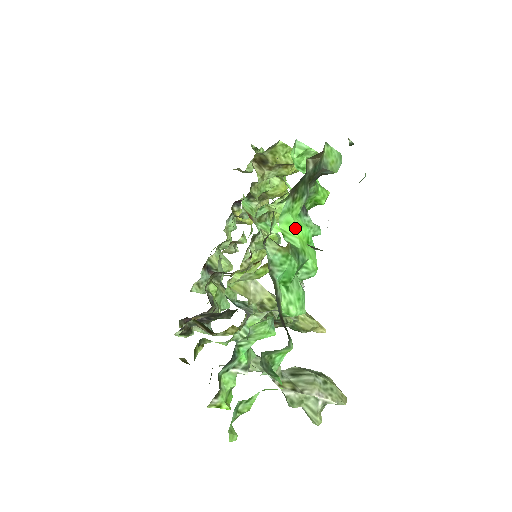
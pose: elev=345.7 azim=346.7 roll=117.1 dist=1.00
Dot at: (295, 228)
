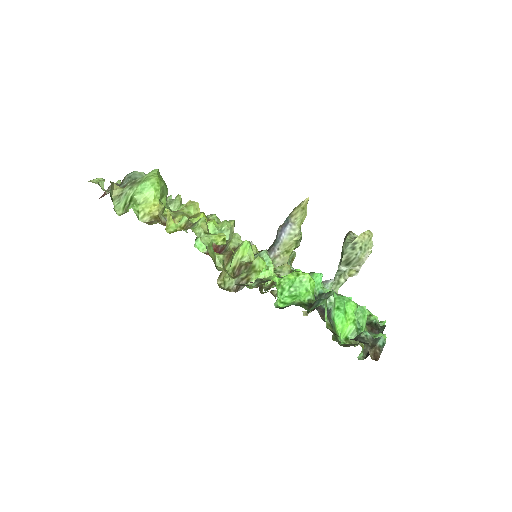
Dot at: (344, 328)
